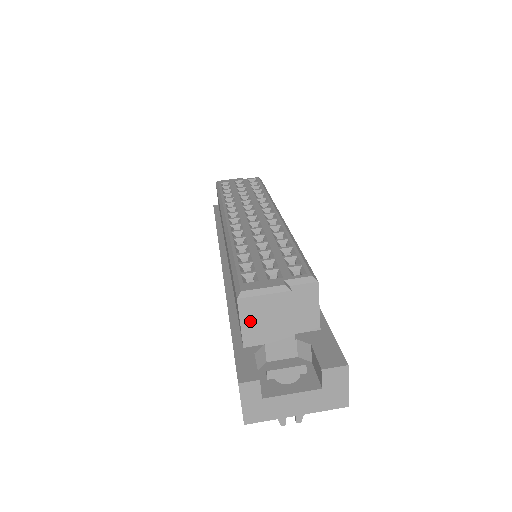
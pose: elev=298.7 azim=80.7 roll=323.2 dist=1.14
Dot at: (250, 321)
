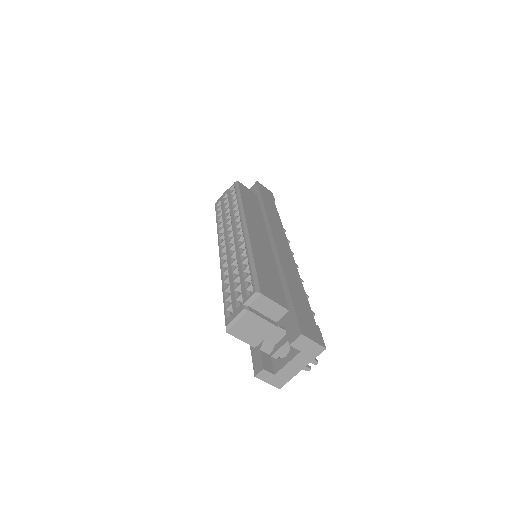
Dot at: (244, 336)
